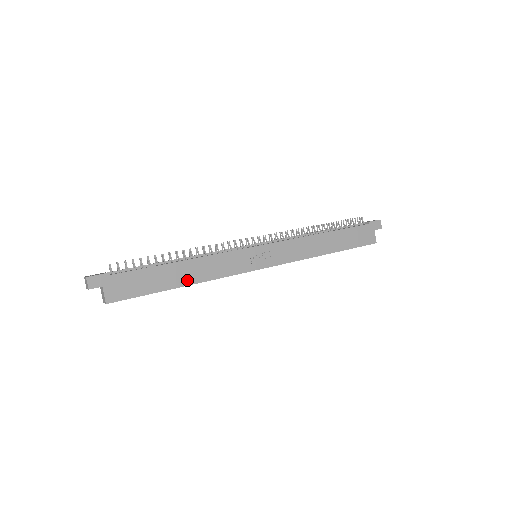
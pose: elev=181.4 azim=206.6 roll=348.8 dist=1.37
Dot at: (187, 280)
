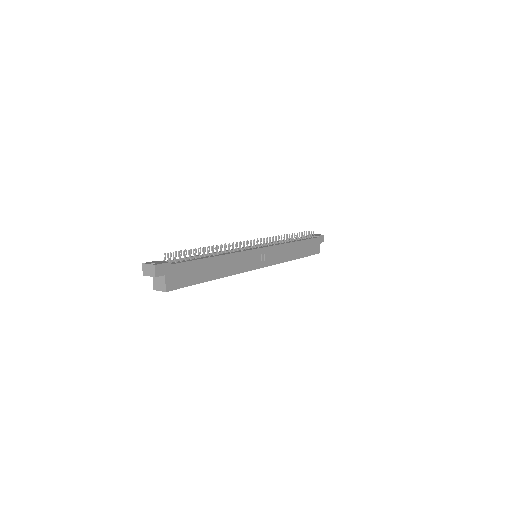
Dot at: (219, 274)
